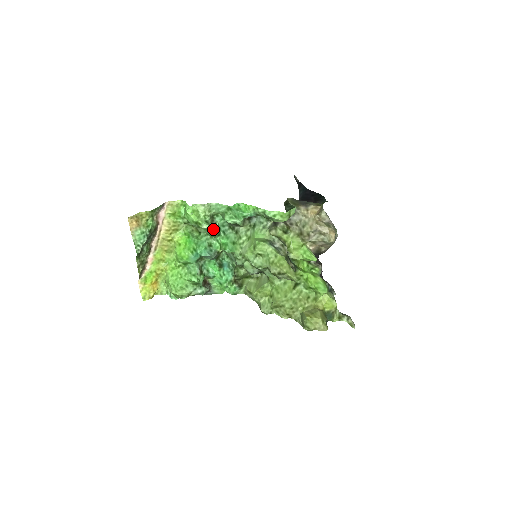
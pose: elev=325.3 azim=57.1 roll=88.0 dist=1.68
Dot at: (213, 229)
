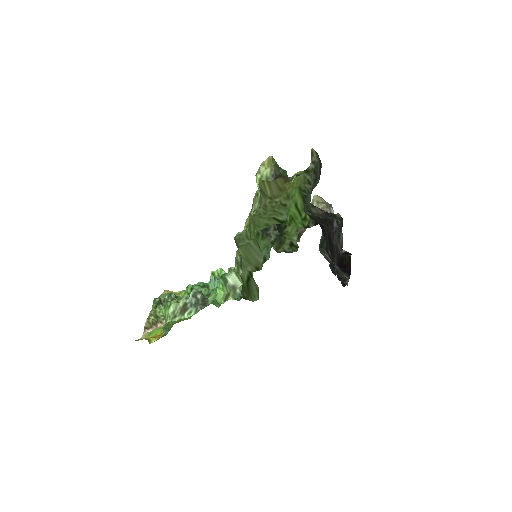
Dot at: occluded
